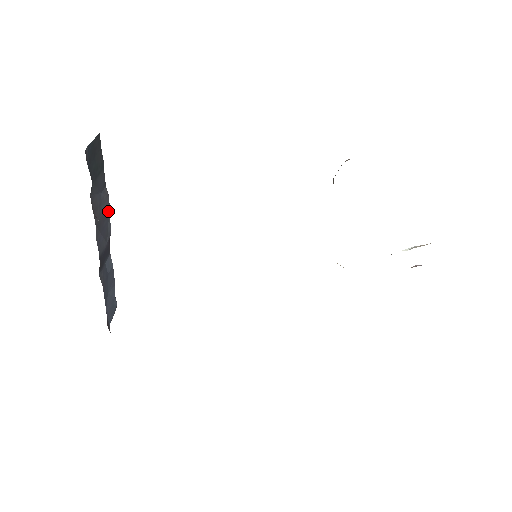
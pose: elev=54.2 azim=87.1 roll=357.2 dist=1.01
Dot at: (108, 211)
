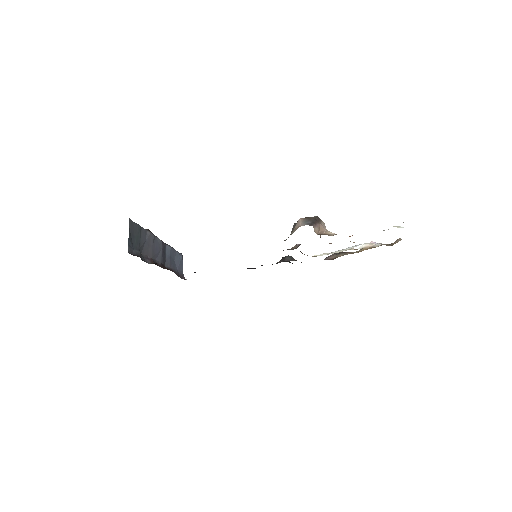
Dot at: (154, 237)
